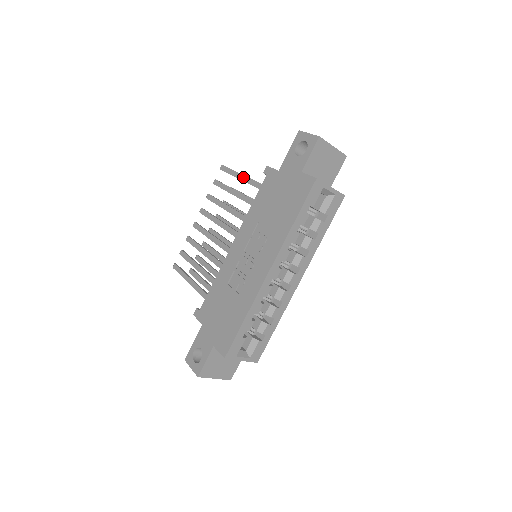
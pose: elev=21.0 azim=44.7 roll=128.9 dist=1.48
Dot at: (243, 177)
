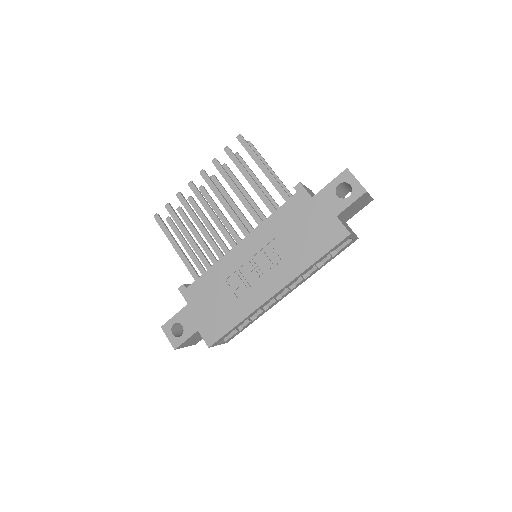
Dot at: (265, 169)
